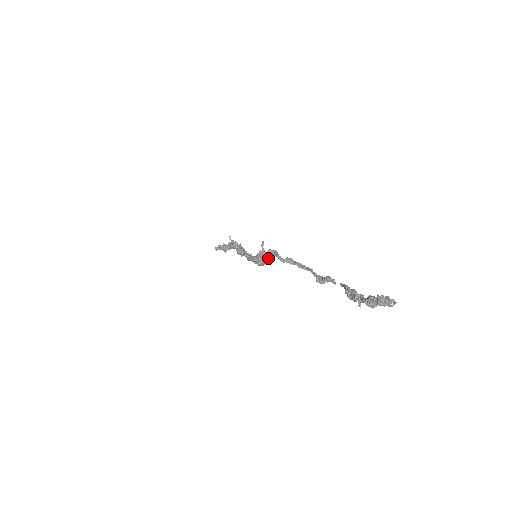
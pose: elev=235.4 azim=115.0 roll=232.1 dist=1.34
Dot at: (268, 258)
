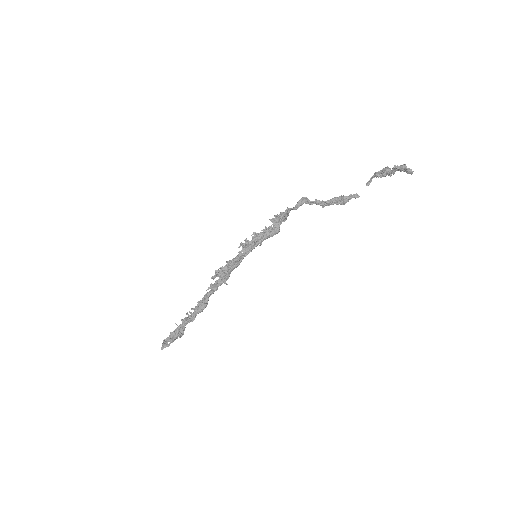
Dot at: (289, 210)
